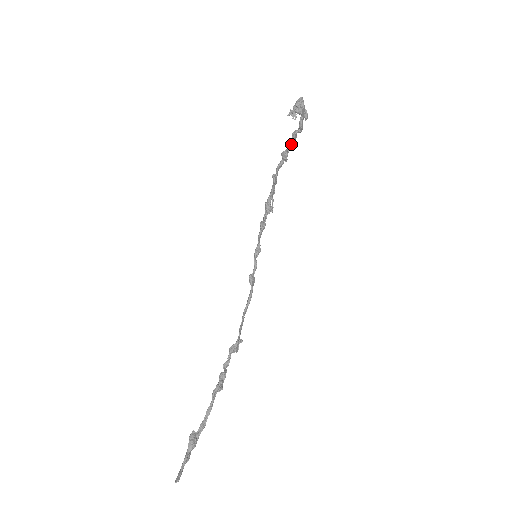
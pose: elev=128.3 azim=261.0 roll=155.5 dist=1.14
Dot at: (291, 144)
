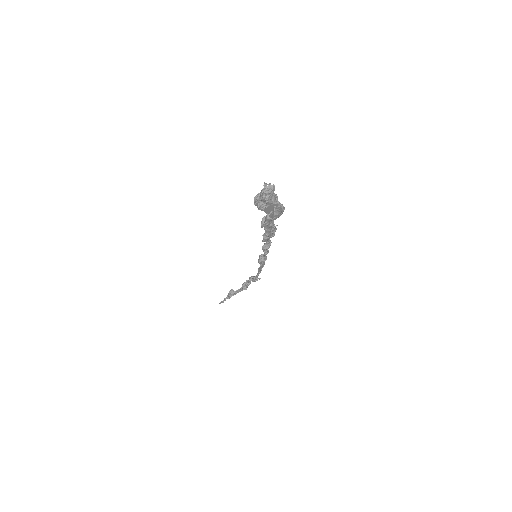
Dot at: occluded
